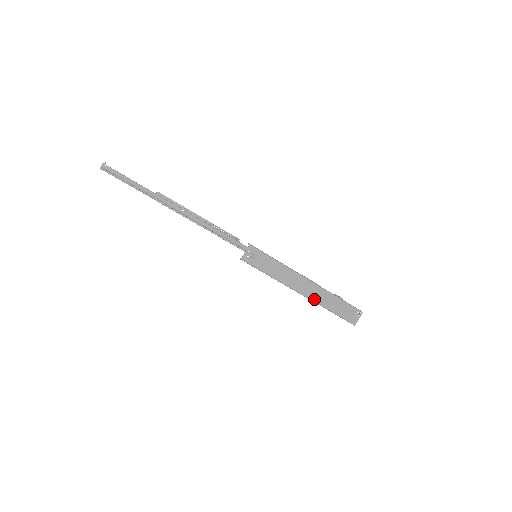
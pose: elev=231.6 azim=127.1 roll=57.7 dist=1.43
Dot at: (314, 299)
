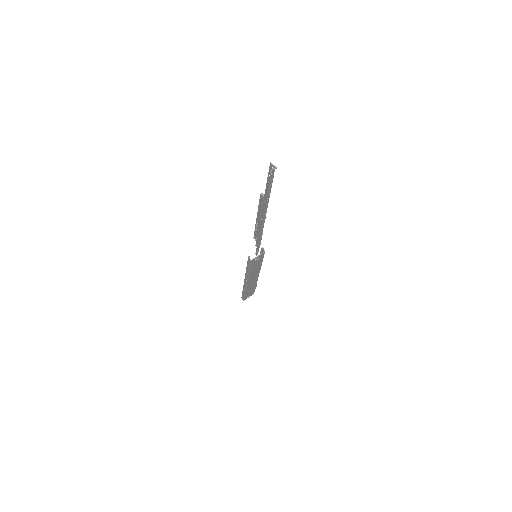
Dot at: (248, 286)
